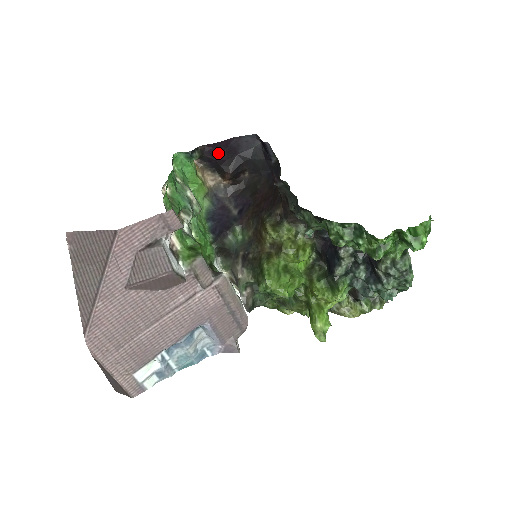
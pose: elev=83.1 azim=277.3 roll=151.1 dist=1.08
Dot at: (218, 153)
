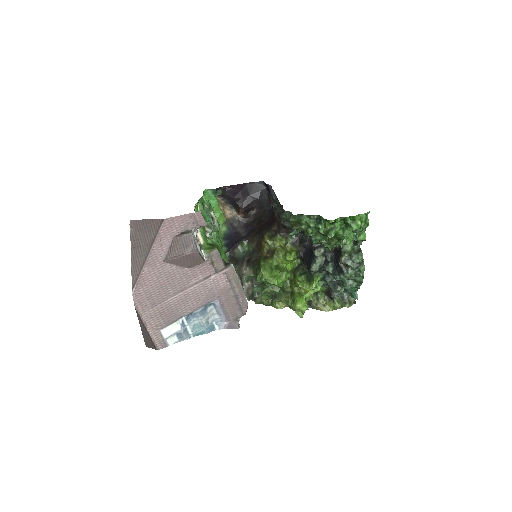
Dot at: (235, 193)
